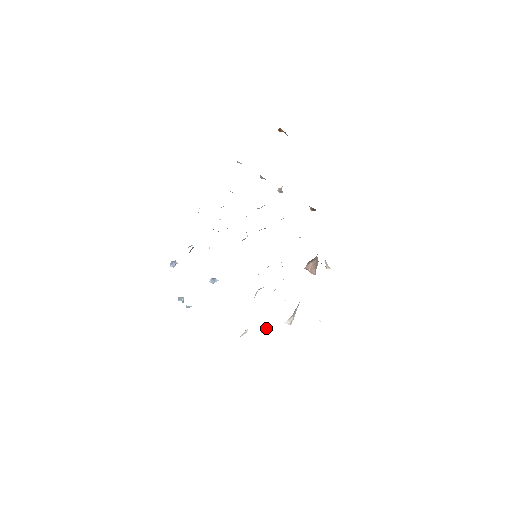
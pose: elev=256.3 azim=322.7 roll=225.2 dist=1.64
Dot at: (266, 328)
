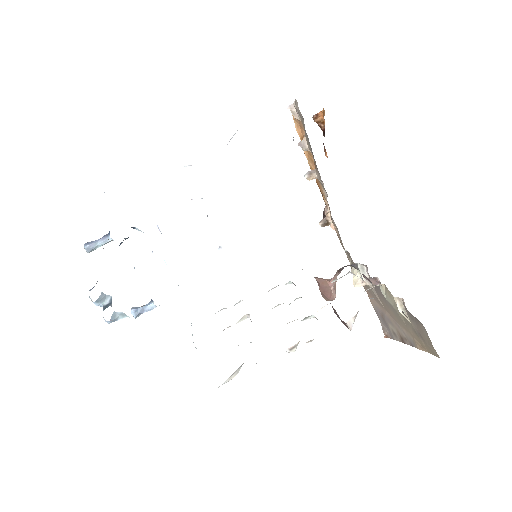
Dot at: (295, 349)
